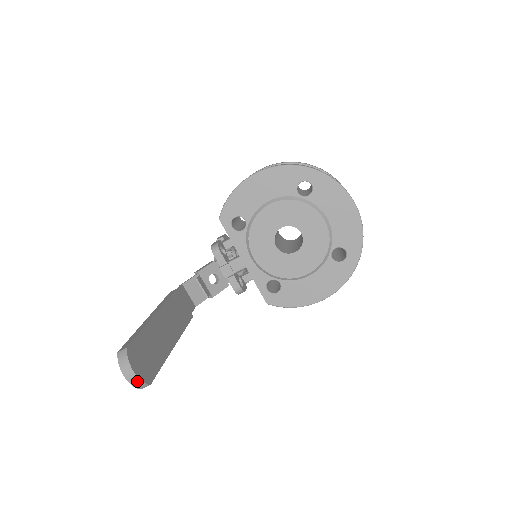
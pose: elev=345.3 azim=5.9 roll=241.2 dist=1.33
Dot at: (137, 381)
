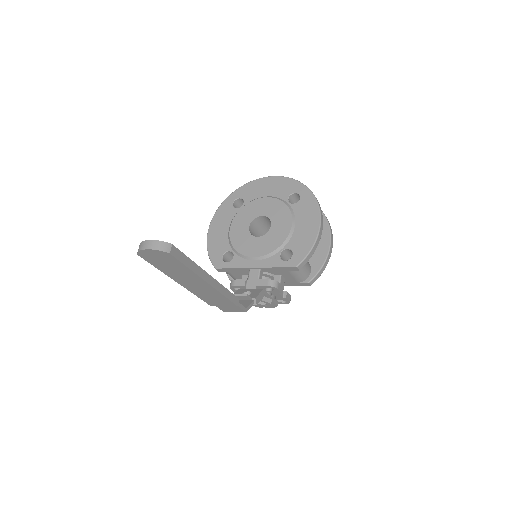
Dot at: (156, 243)
